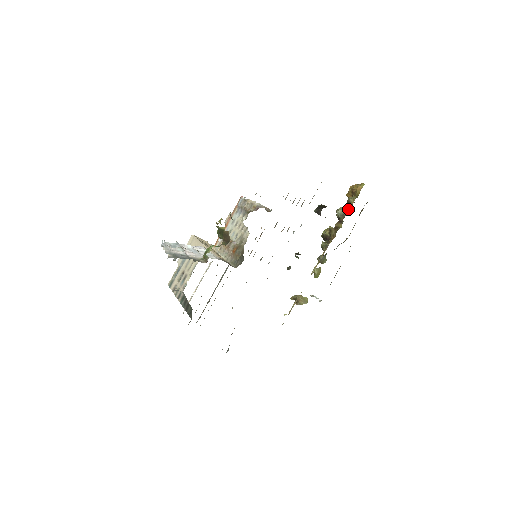
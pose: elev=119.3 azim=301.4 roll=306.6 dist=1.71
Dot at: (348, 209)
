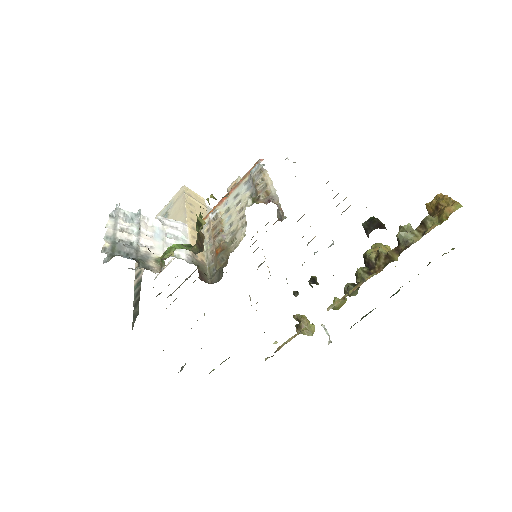
Dot at: (418, 237)
